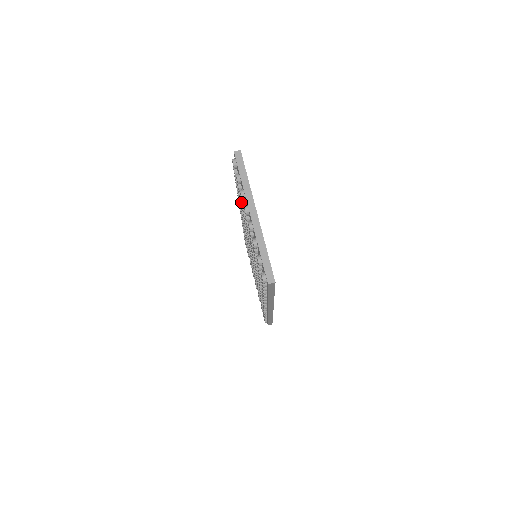
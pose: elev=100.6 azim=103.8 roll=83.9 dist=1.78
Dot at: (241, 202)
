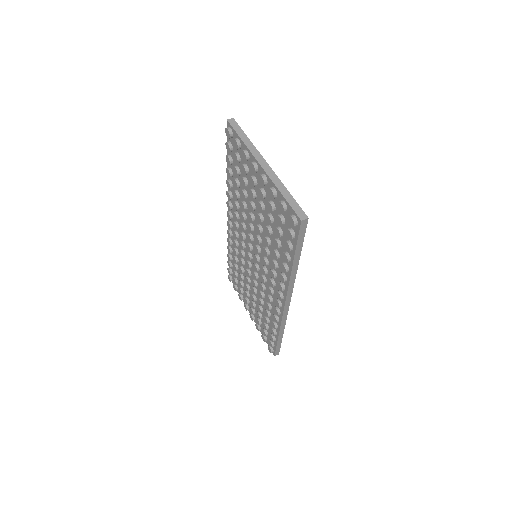
Dot at: (237, 183)
